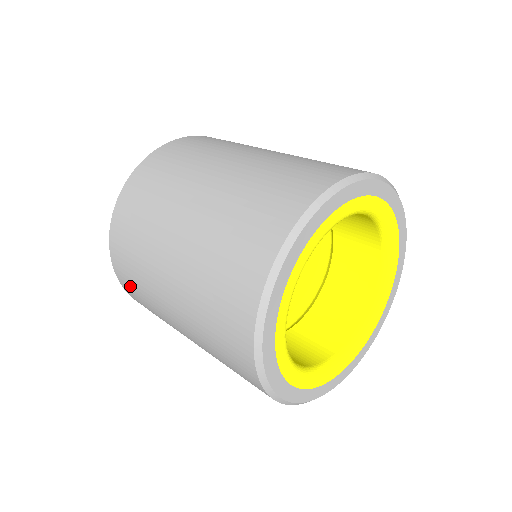
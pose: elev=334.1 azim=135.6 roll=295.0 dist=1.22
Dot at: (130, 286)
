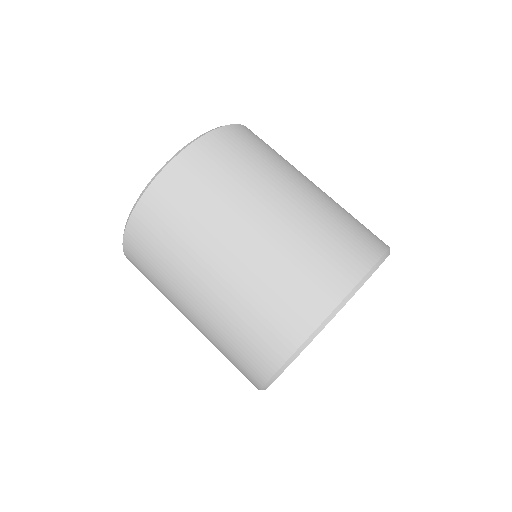
Dot at: (148, 236)
